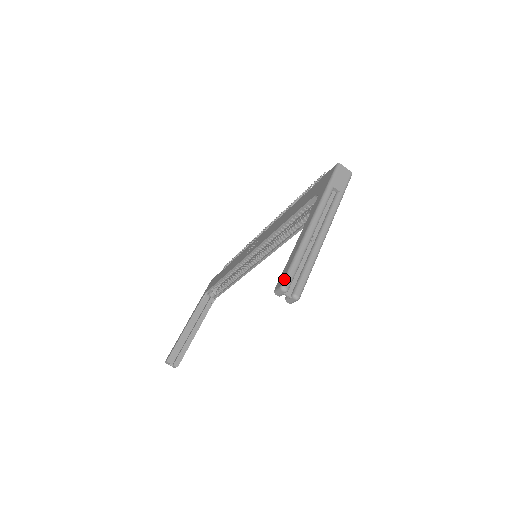
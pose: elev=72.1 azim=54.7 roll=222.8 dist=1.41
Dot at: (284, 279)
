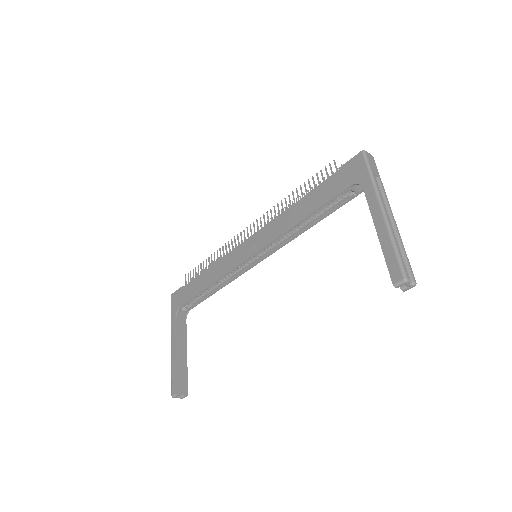
Dot at: (402, 271)
